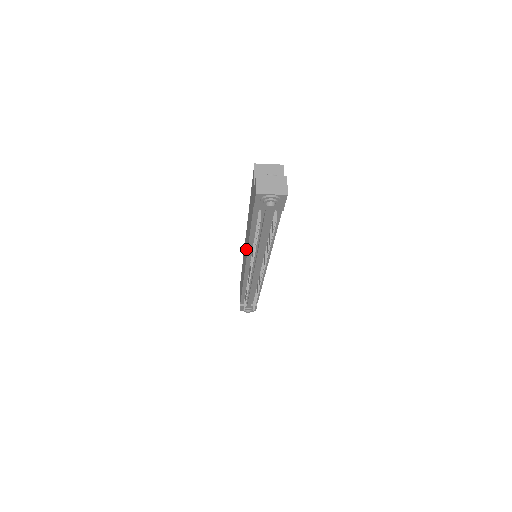
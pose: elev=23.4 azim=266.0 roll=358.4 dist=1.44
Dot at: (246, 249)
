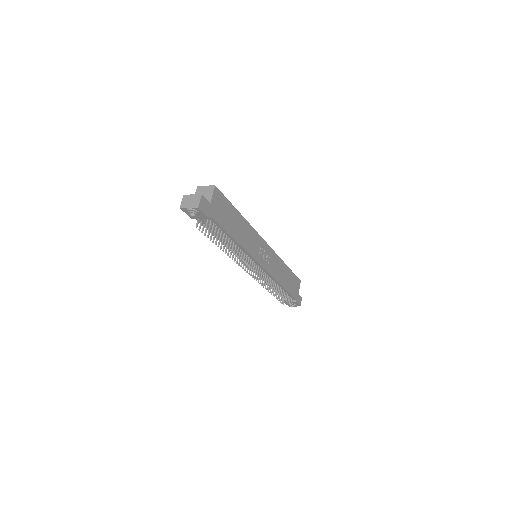
Dot at: occluded
